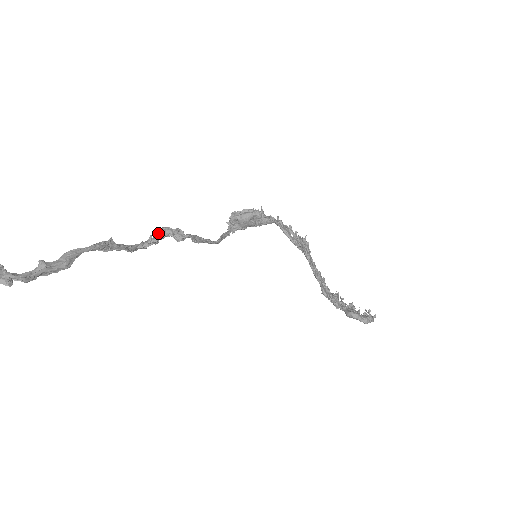
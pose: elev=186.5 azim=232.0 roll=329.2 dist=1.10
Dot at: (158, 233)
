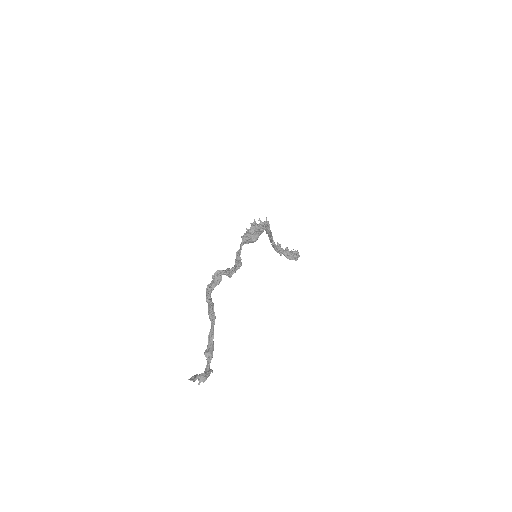
Dot at: (218, 278)
